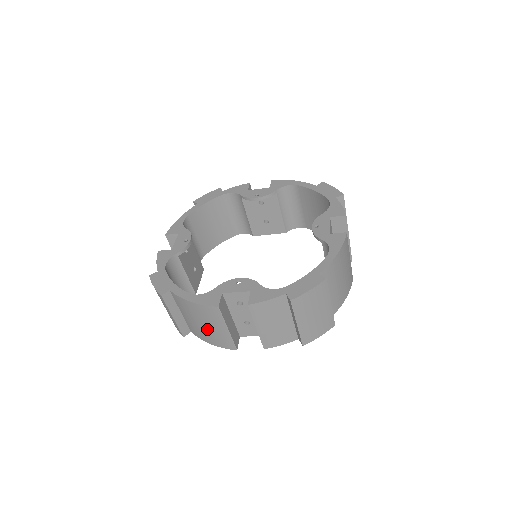
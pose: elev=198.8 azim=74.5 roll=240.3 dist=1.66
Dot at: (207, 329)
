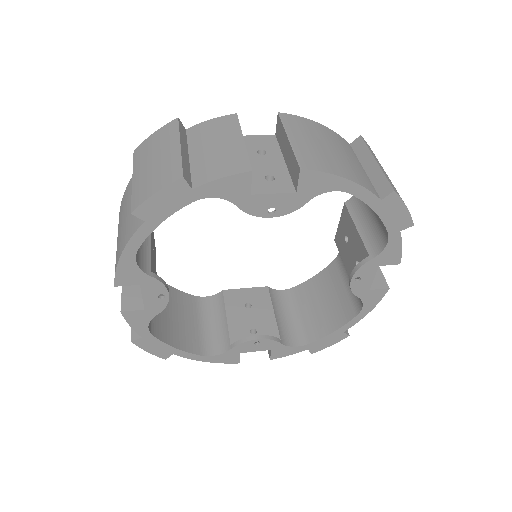
Dot at: occluded
